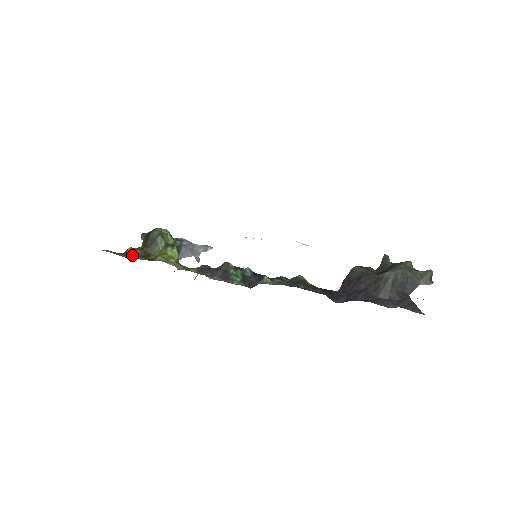
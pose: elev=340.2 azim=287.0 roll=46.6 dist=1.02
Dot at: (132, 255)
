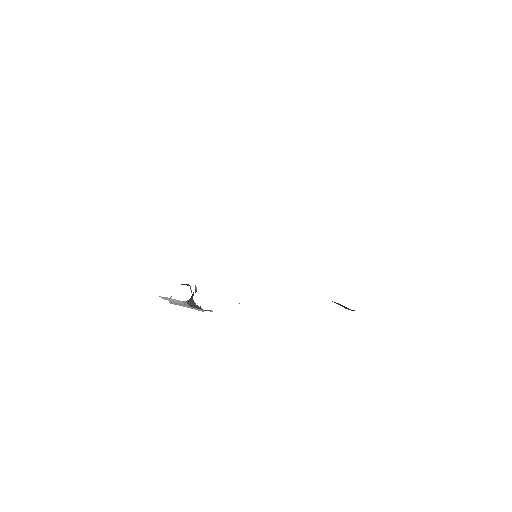
Dot at: occluded
